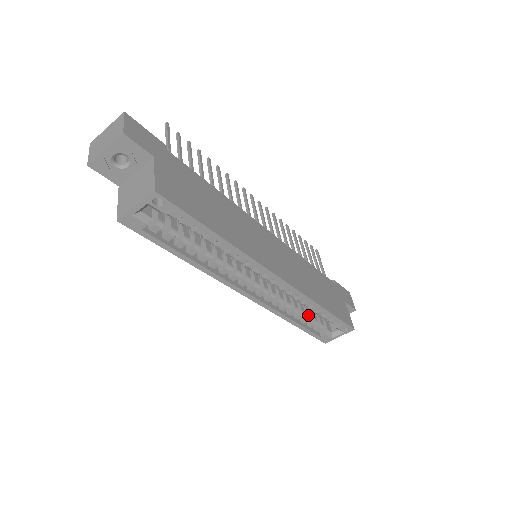
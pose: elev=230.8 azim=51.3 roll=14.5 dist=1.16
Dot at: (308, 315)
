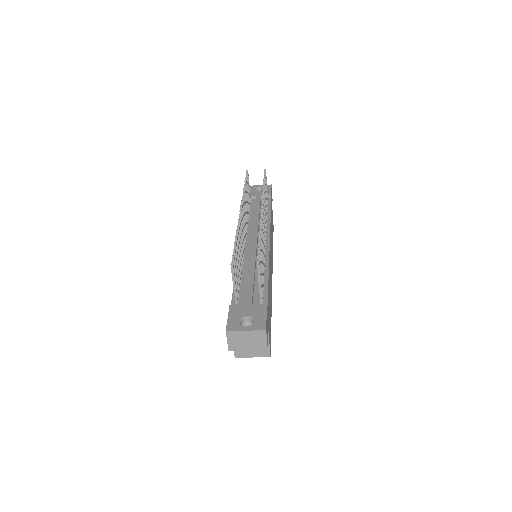
Dot at: occluded
